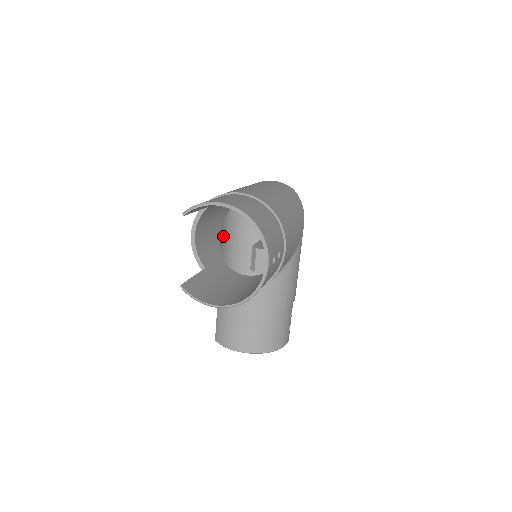
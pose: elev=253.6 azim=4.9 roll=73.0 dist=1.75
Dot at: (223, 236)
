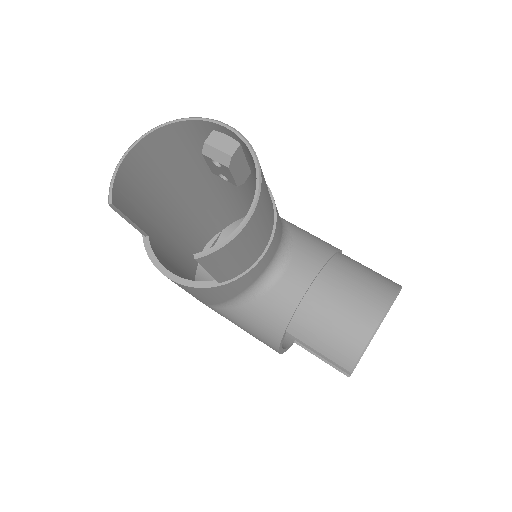
Dot at: occluded
